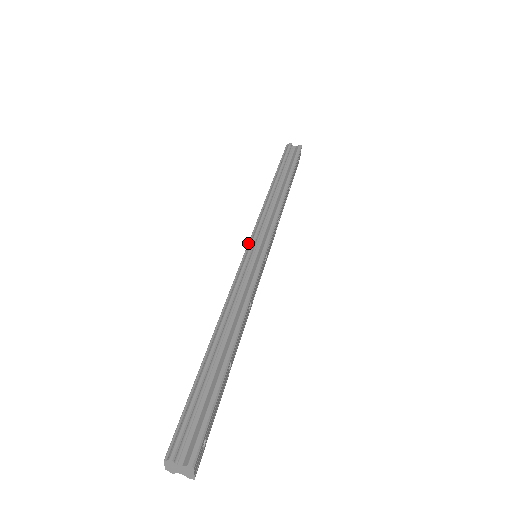
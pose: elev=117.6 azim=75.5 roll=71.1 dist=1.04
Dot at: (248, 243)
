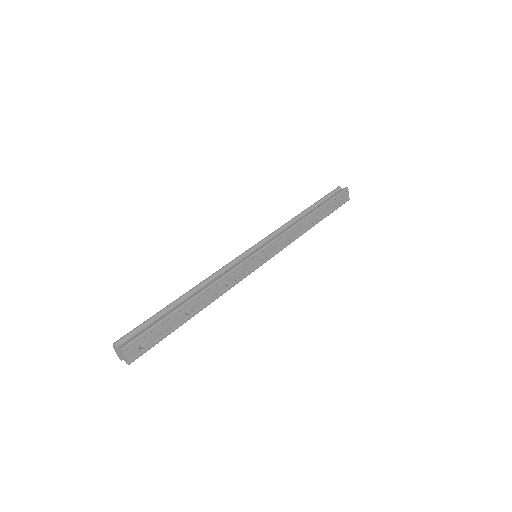
Dot at: occluded
